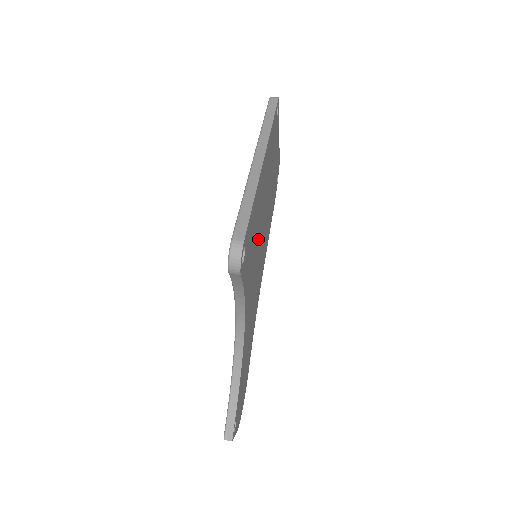
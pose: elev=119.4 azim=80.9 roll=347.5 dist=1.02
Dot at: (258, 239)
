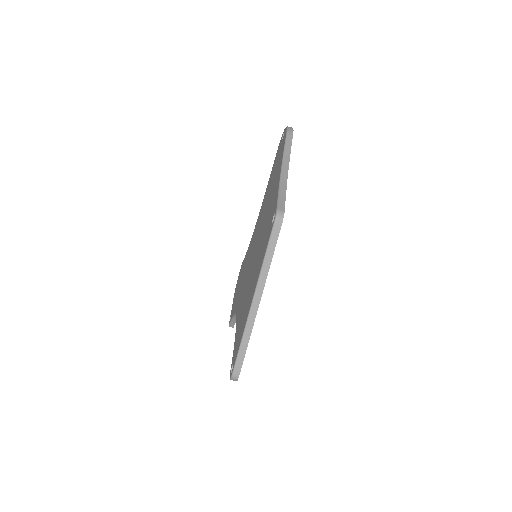
Dot at: occluded
